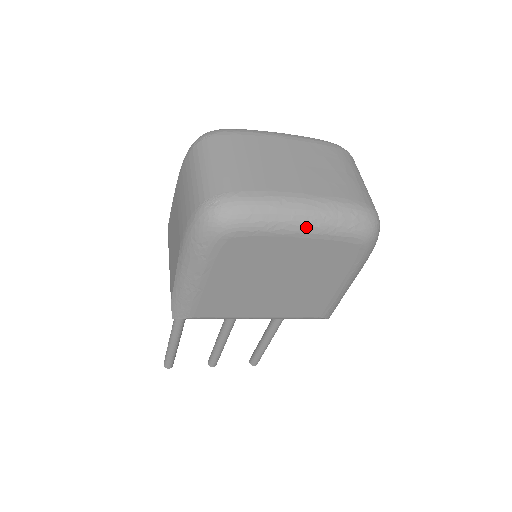
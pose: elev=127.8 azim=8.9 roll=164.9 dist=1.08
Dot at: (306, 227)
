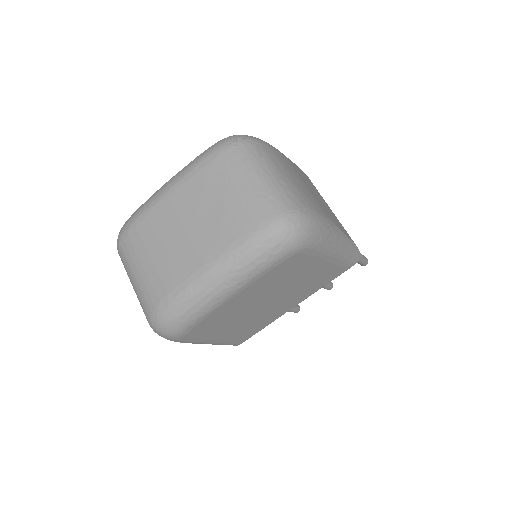
Dot at: (229, 290)
